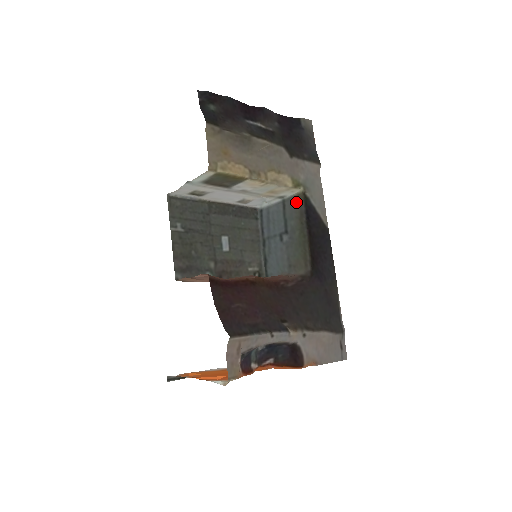
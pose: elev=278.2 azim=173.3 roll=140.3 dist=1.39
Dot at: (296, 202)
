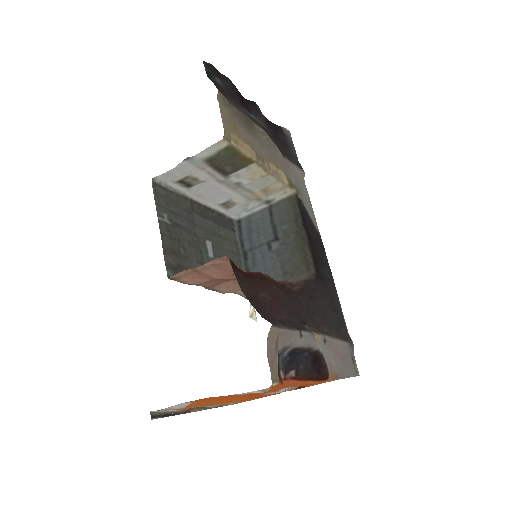
Dot at: (288, 205)
